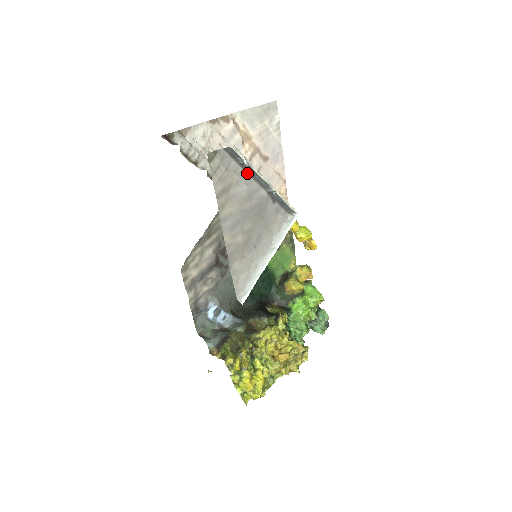
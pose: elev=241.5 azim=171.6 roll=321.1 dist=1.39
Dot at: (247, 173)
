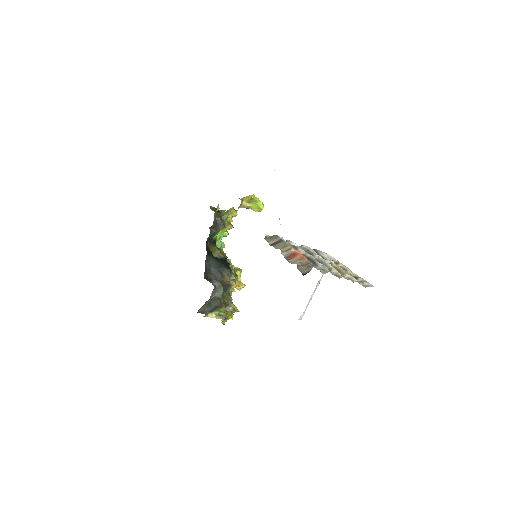
Dot at: occluded
